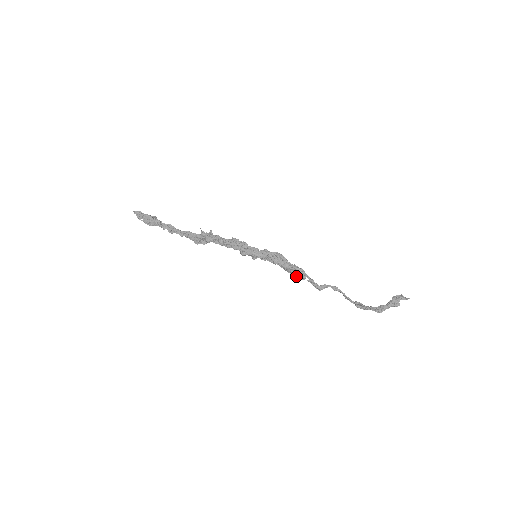
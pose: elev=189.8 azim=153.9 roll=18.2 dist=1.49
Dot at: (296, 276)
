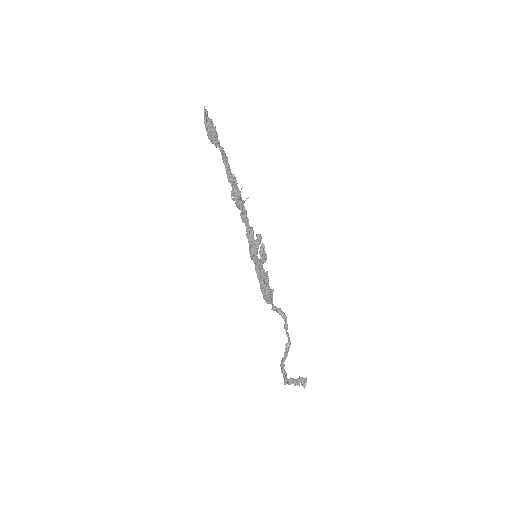
Dot at: (270, 294)
